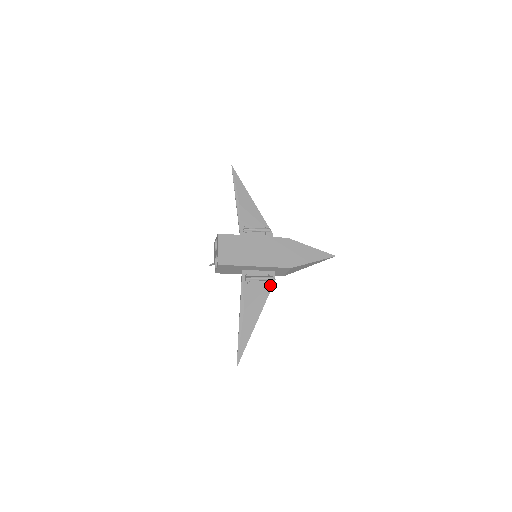
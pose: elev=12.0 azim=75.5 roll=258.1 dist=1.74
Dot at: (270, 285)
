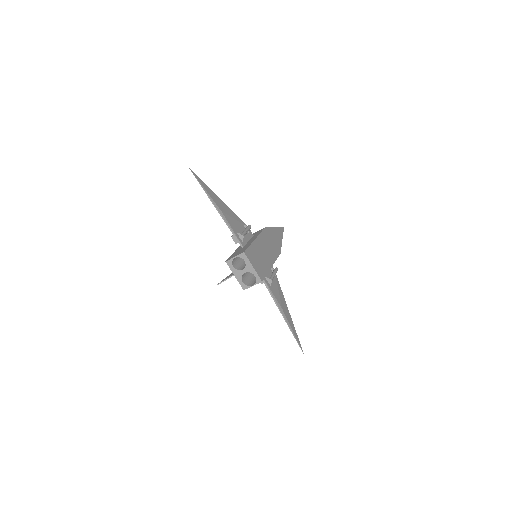
Dot at: (276, 276)
